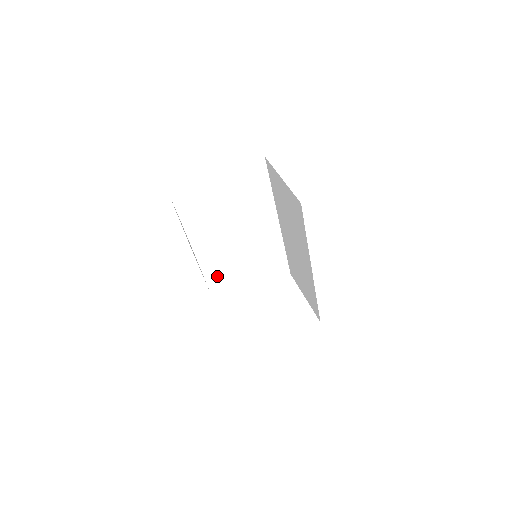
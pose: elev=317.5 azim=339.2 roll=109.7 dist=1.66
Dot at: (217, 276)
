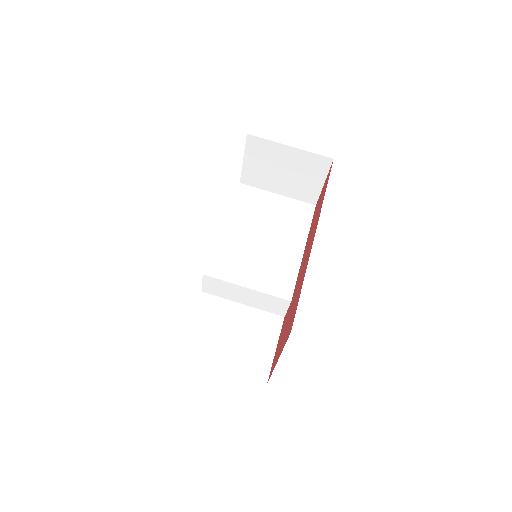
Dot at: (268, 306)
